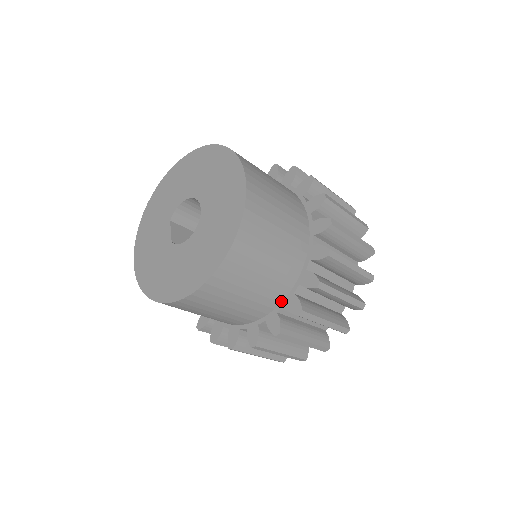
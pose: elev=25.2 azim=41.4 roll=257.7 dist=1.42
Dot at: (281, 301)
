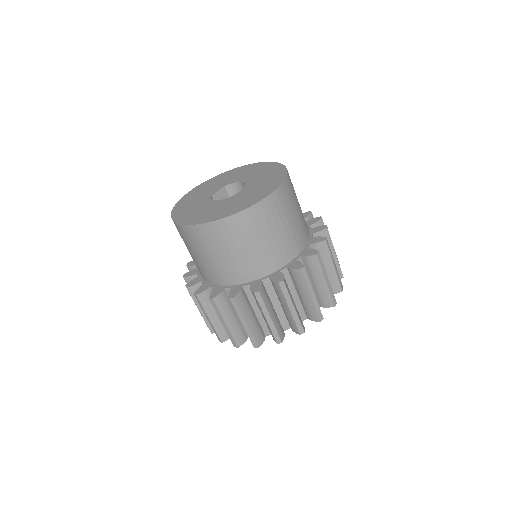
Dot at: (233, 284)
